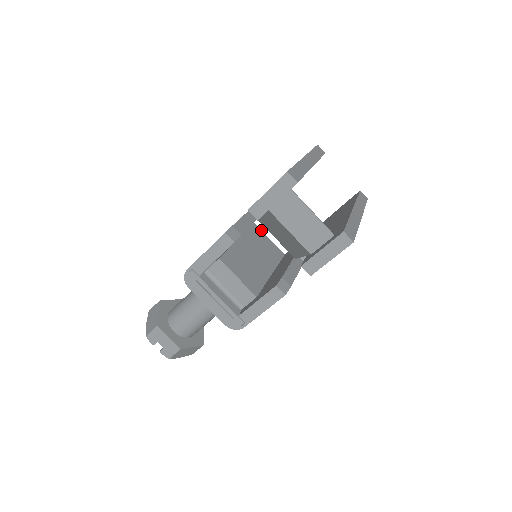
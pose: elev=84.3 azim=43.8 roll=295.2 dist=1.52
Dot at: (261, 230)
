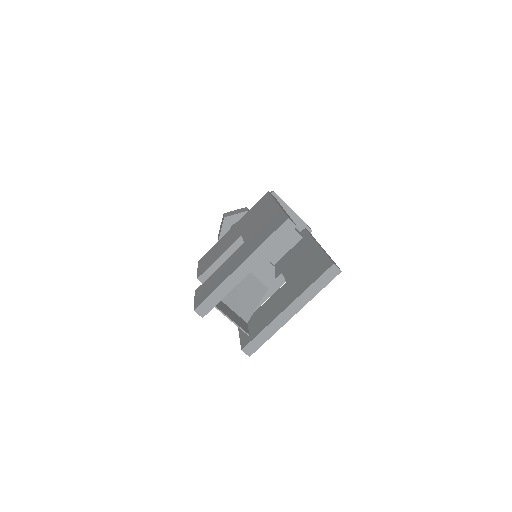
Dot at: occluded
